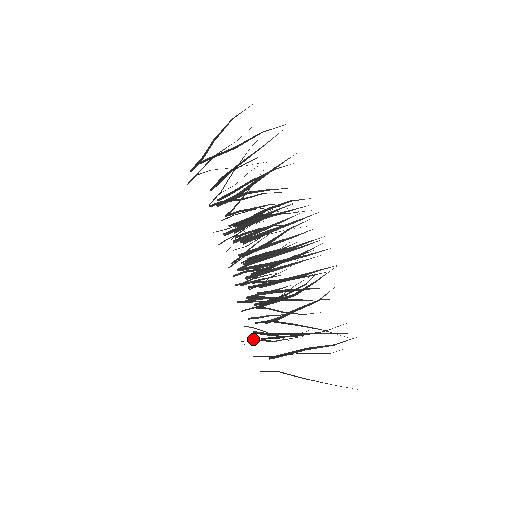
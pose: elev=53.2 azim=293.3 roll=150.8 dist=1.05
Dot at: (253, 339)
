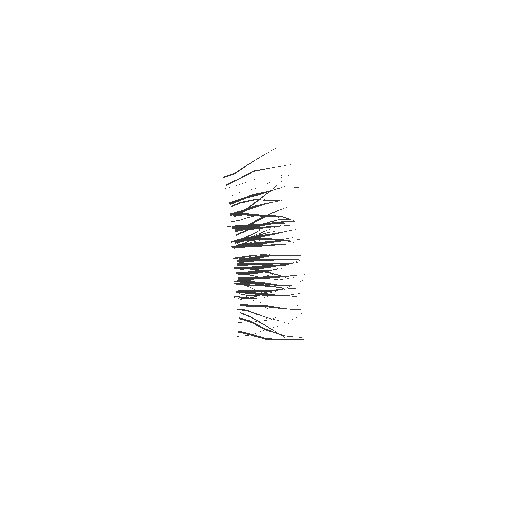
Dot at: occluded
